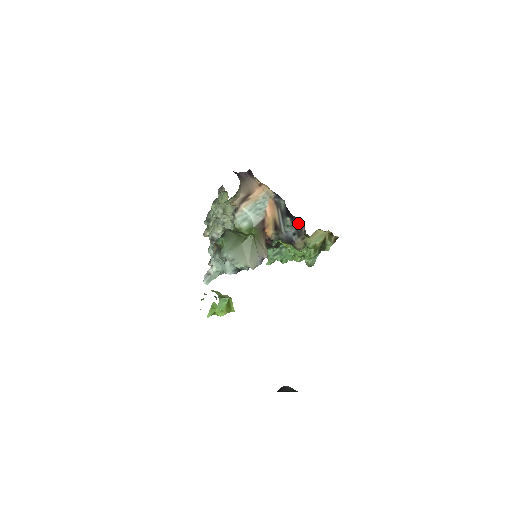
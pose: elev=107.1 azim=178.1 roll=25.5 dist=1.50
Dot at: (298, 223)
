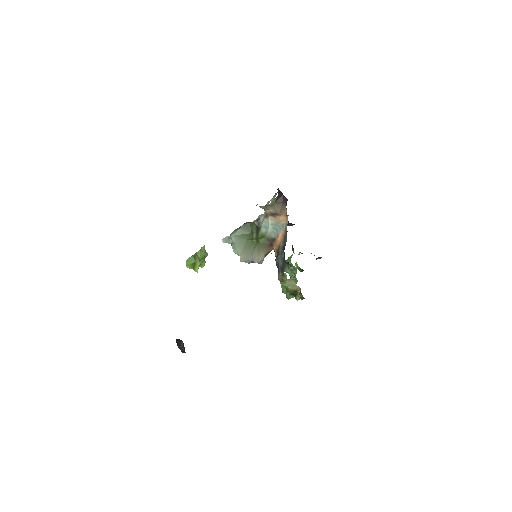
Dot at: (285, 263)
